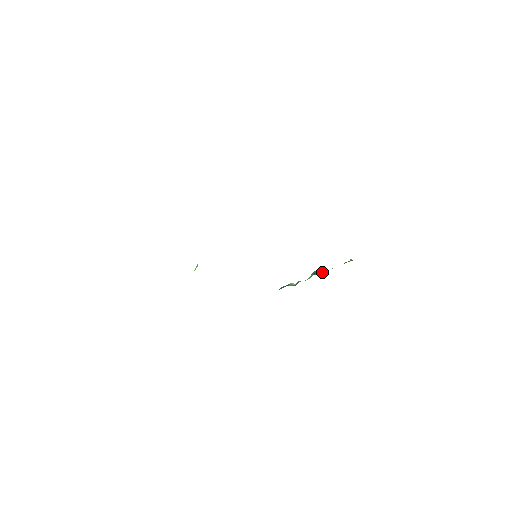
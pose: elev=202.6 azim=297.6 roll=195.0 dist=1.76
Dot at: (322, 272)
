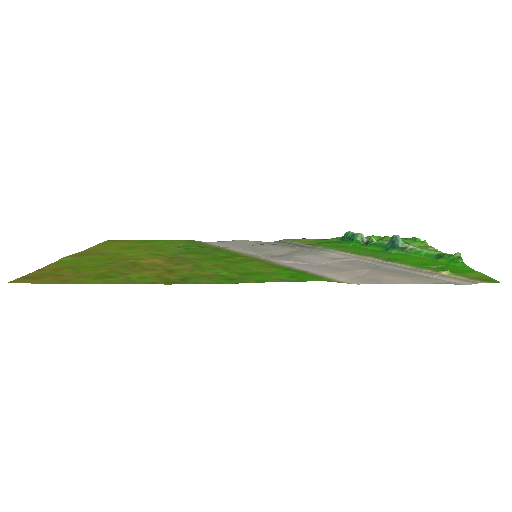
Dot at: (402, 251)
